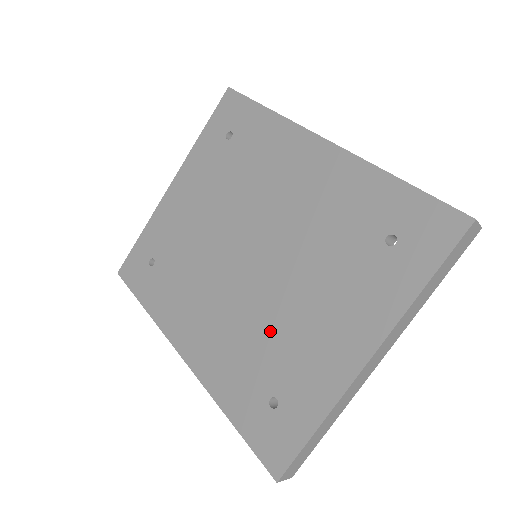
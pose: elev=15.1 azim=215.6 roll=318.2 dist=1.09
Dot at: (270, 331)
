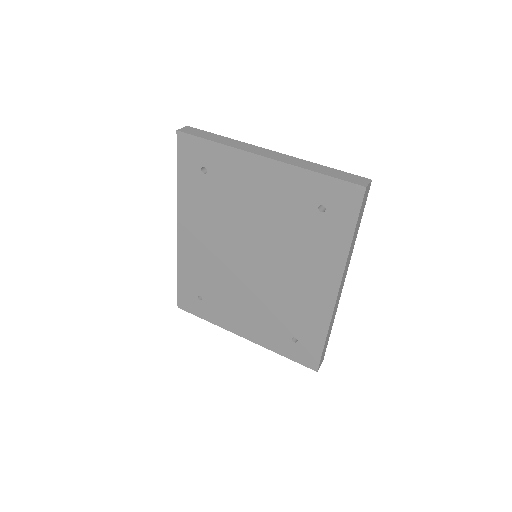
Dot at: (225, 287)
